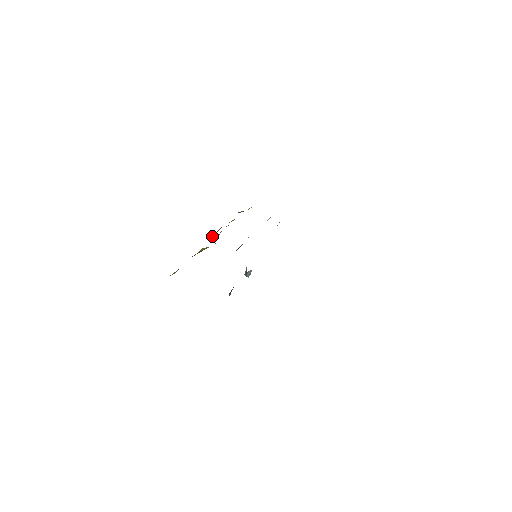
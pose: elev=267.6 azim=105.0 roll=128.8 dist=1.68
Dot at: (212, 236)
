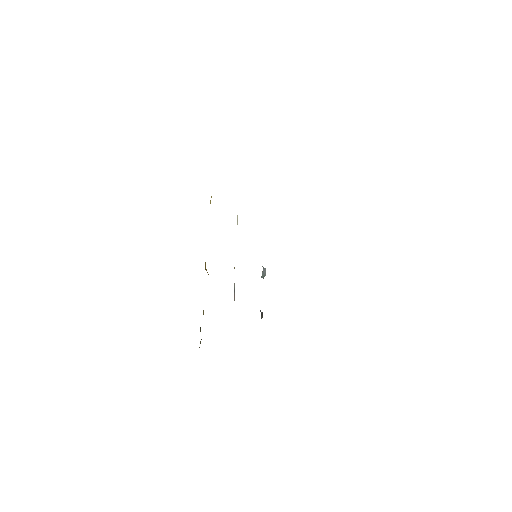
Dot at: occluded
